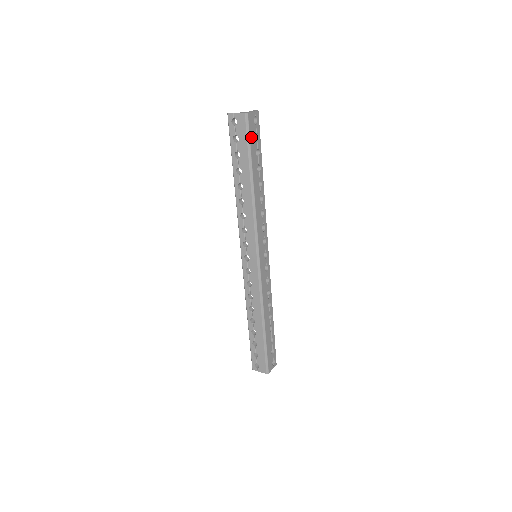
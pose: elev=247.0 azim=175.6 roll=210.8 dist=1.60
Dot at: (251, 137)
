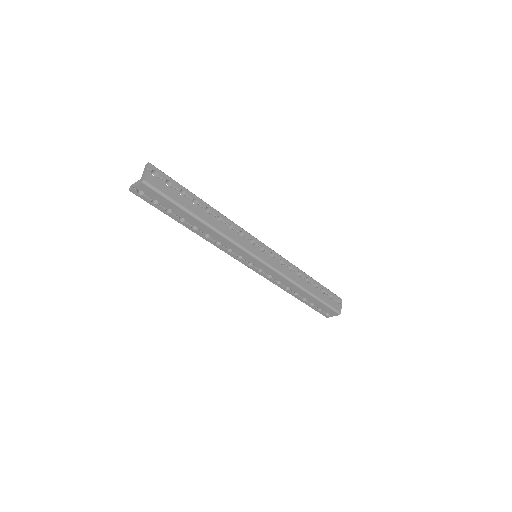
Dot at: (165, 192)
